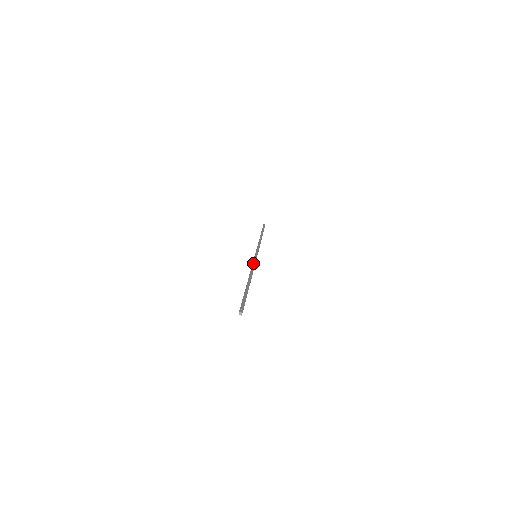
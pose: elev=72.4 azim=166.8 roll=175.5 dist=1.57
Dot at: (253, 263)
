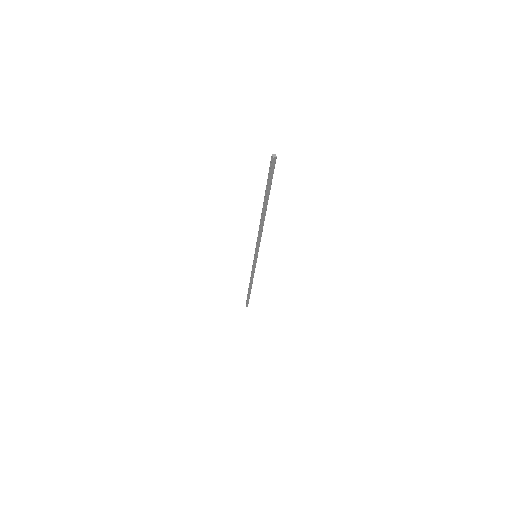
Dot at: (257, 240)
